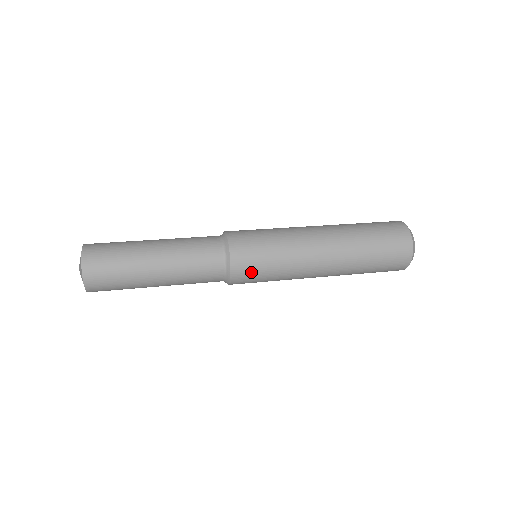
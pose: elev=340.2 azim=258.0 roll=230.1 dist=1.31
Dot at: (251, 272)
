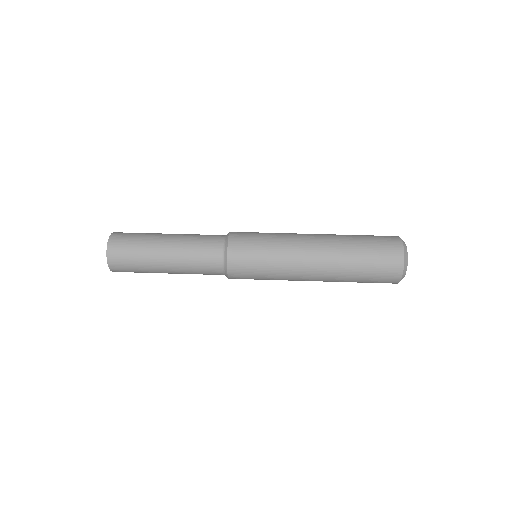
Dot at: (246, 259)
